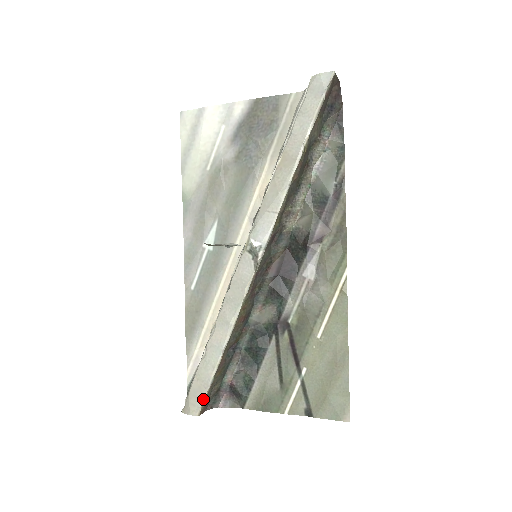
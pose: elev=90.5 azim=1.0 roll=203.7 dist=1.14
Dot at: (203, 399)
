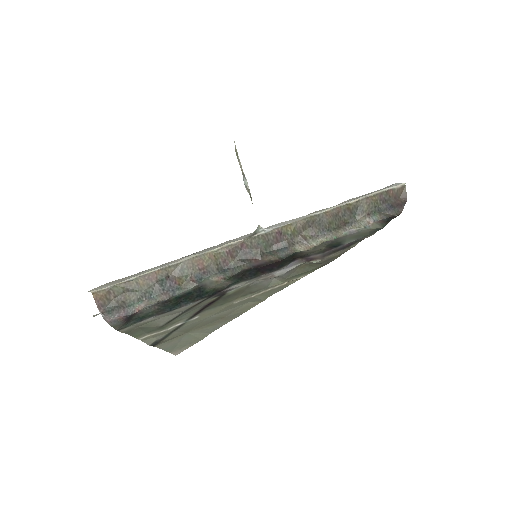
Dot at: (110, 285)
